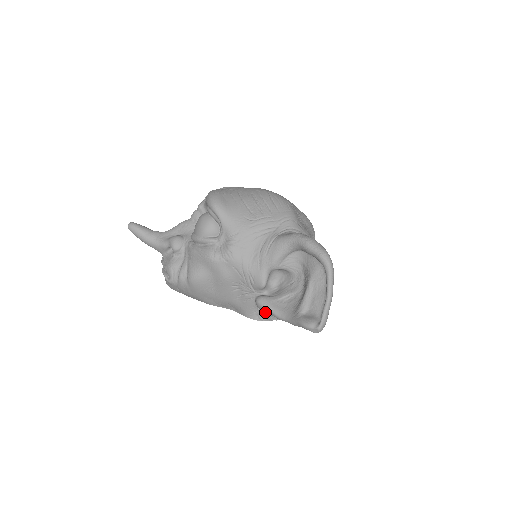
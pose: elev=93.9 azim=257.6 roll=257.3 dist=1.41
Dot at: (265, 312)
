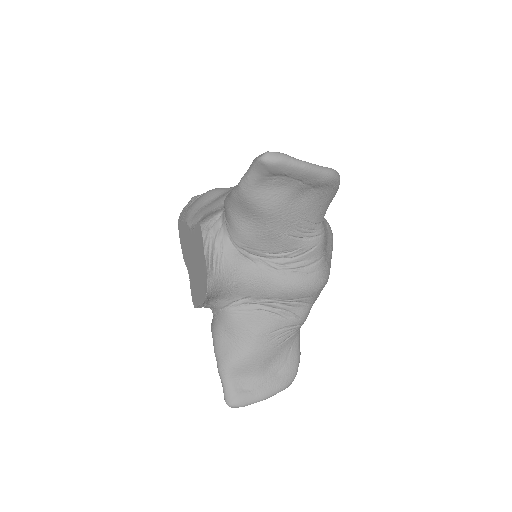
Dot at: (226, 198)
